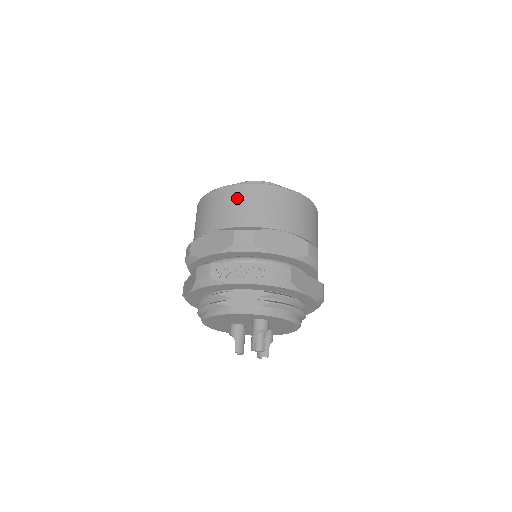
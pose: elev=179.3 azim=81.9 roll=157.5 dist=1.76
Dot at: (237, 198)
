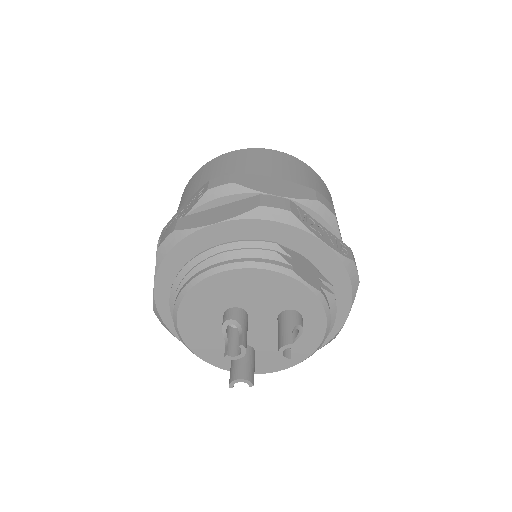
Dot at: (305, 170)
